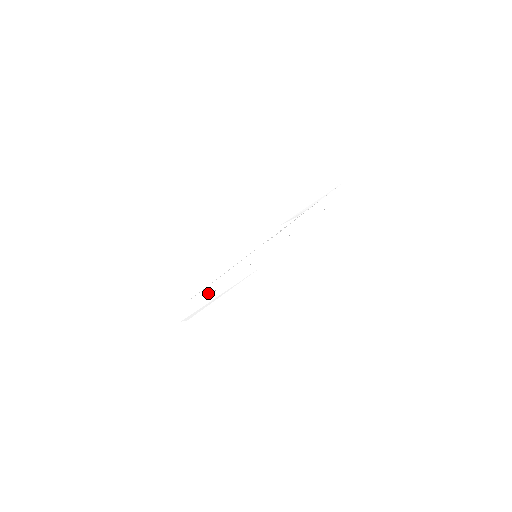
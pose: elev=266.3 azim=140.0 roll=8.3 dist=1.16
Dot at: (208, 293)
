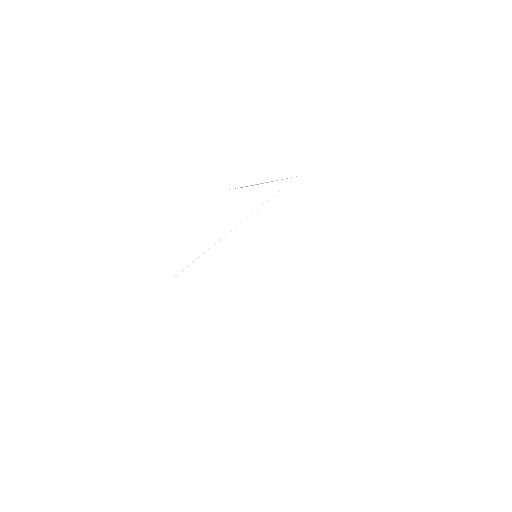
Dot at: occluded
